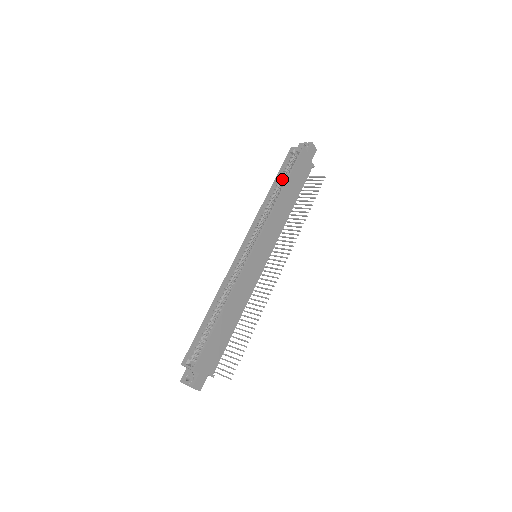
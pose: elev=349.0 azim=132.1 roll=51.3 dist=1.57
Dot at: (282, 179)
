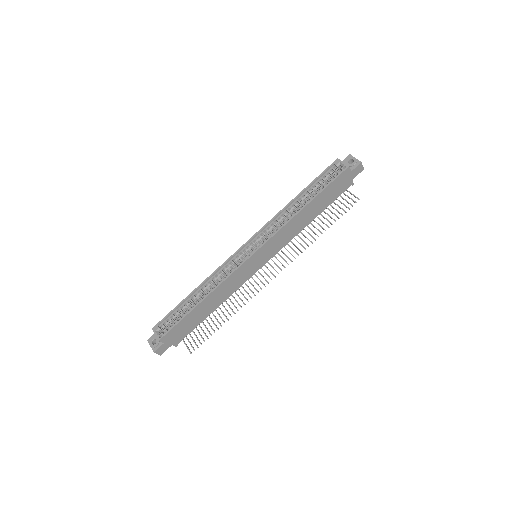
Dot at: (313, 190)
